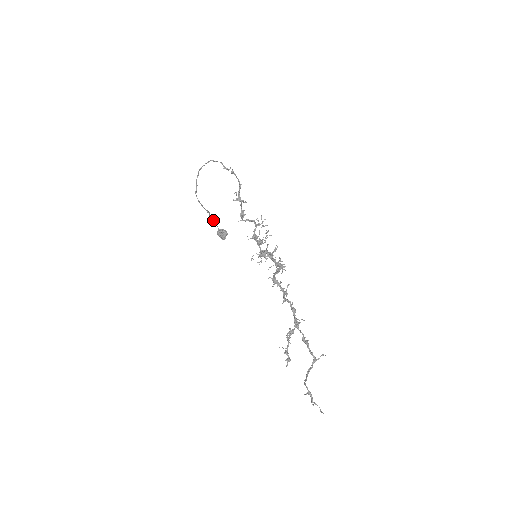
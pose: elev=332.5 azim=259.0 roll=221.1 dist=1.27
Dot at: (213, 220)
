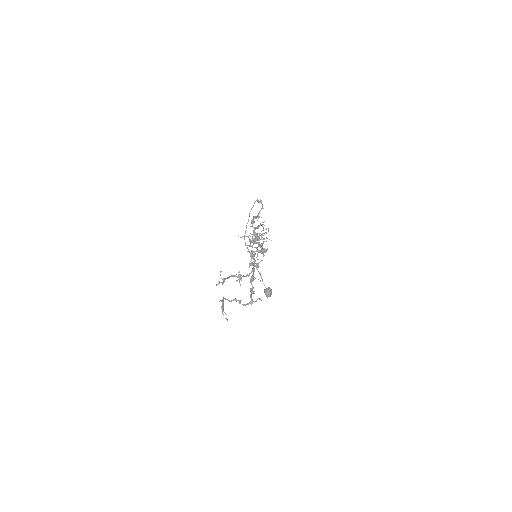
Dot at: occluded
